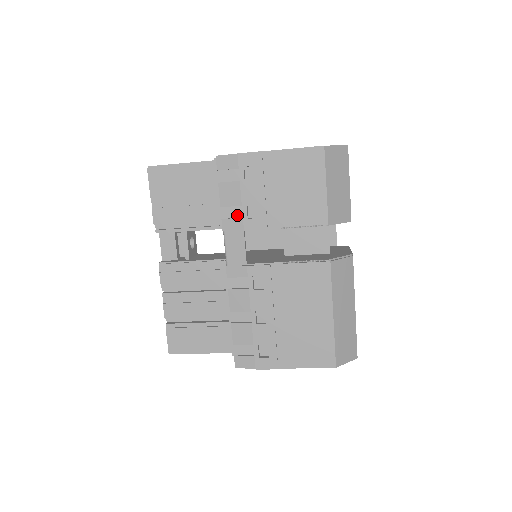
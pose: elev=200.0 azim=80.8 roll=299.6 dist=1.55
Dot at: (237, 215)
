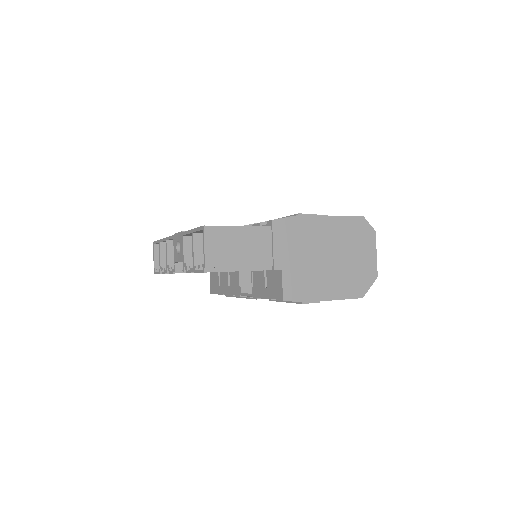
Dot at: occluded
